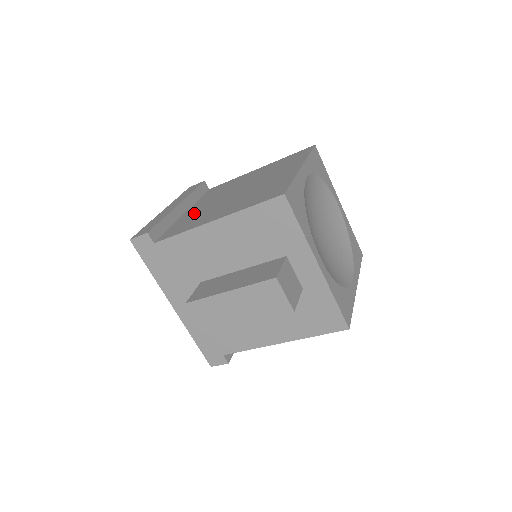
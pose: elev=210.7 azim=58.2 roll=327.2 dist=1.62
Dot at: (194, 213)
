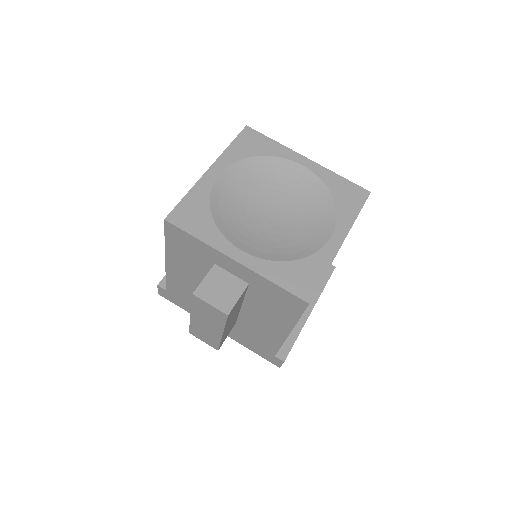
Dot at: occluded
